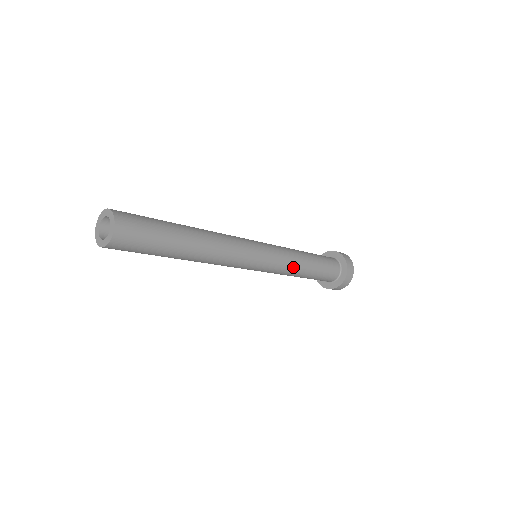
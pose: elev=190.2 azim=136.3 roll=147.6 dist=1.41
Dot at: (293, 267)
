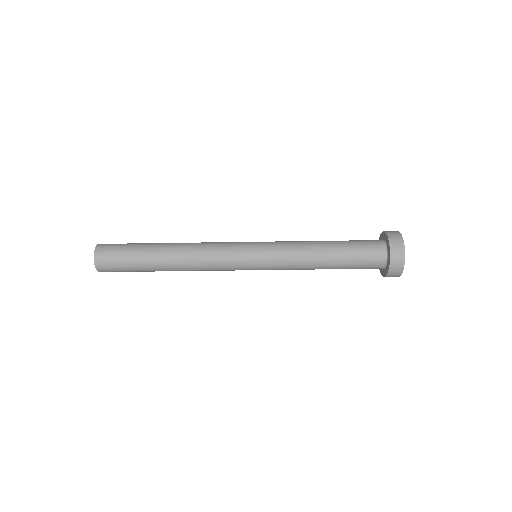
Dot at: (300, 250)
